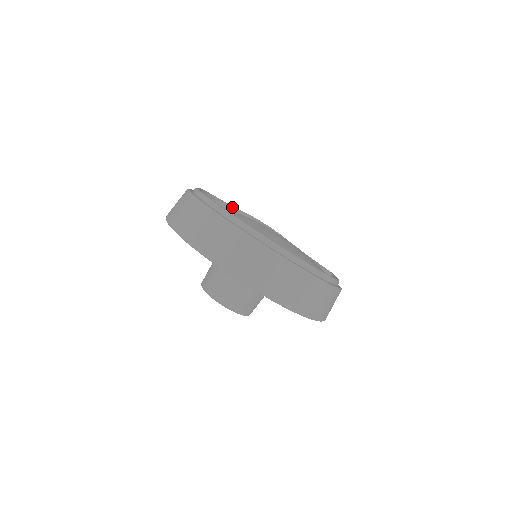
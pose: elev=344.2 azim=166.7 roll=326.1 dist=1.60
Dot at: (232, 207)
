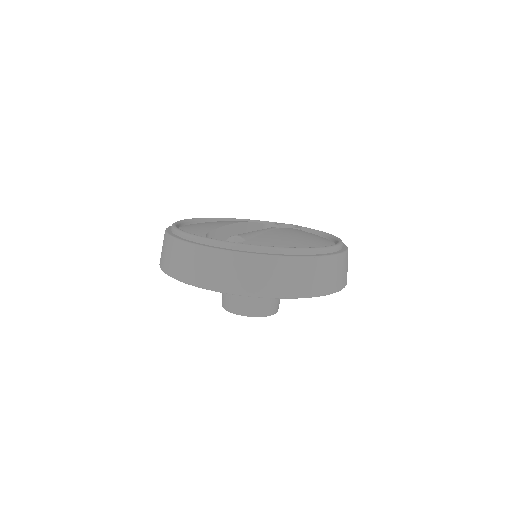
Dot at: (217, 229)
